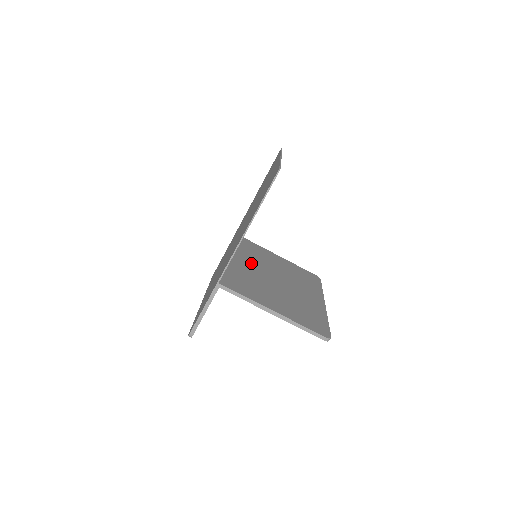
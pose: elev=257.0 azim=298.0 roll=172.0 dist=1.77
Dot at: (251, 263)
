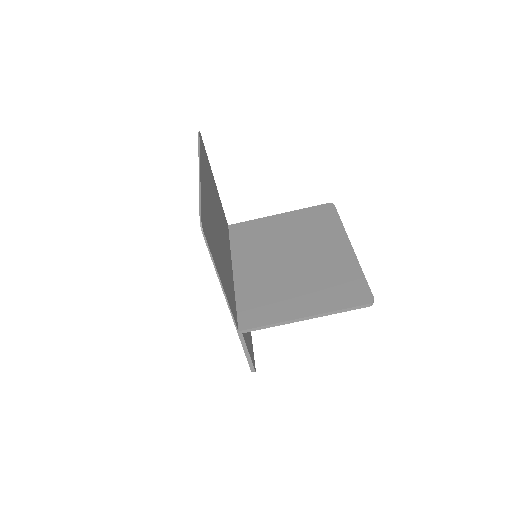
Dot at: (257, 260)
